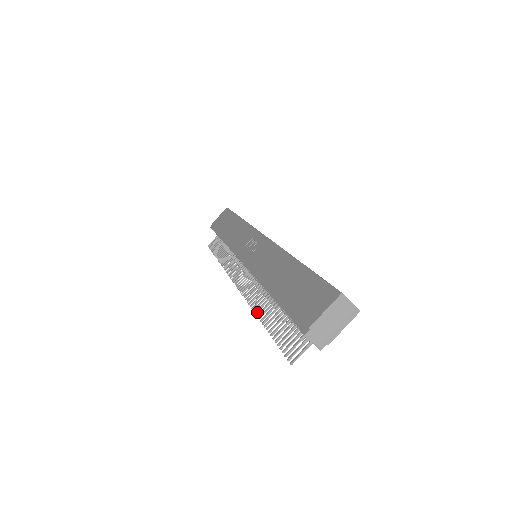
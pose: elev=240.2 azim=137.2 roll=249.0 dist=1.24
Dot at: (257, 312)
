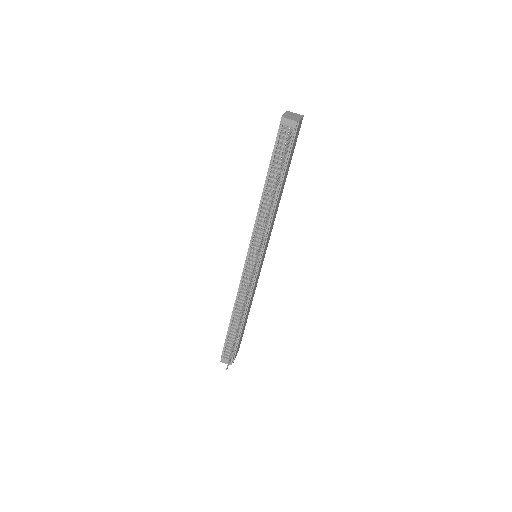
Dot at: (268, 212)
